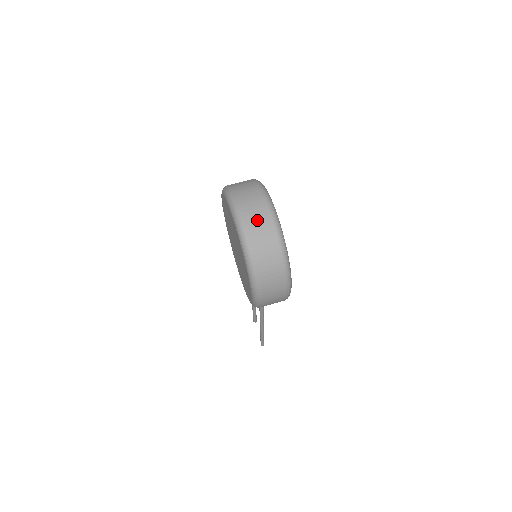
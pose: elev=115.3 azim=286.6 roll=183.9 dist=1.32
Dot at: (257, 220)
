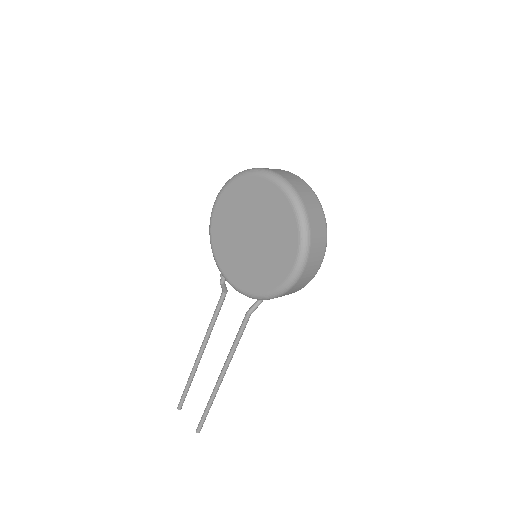
Dot at: (298, 183)
